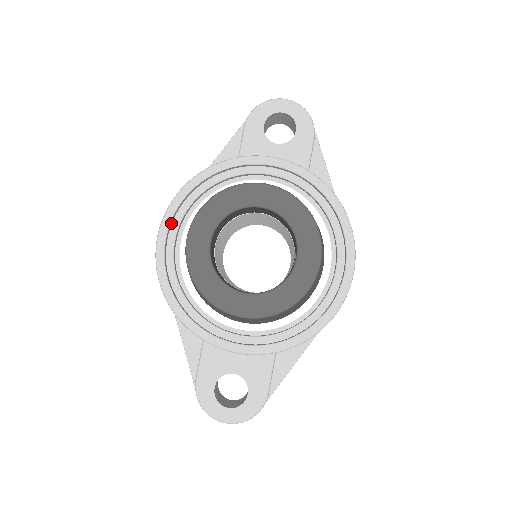
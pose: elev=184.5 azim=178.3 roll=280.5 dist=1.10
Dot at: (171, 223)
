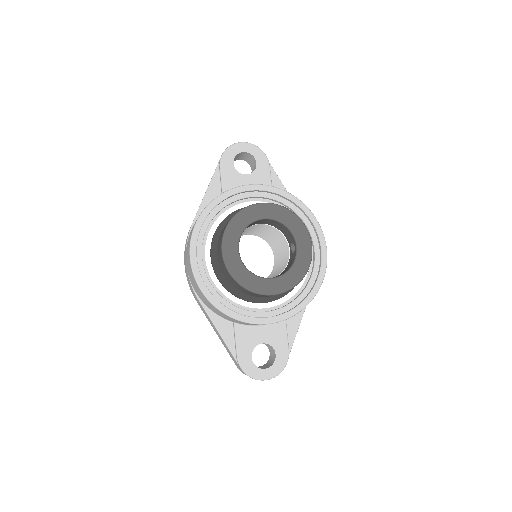
Dot at: (196, 246)
